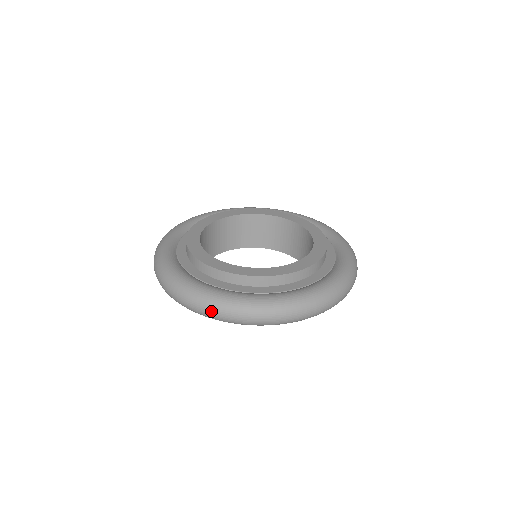
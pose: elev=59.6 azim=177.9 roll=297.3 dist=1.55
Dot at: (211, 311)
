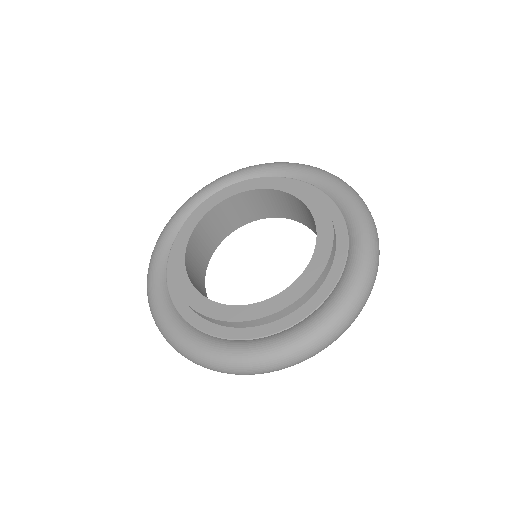
Dot at: (339, 334)
